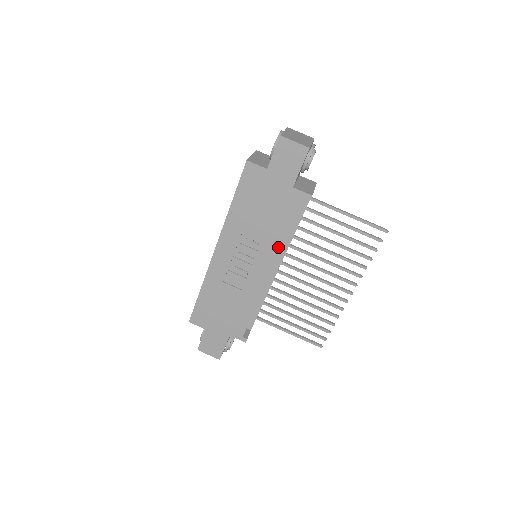
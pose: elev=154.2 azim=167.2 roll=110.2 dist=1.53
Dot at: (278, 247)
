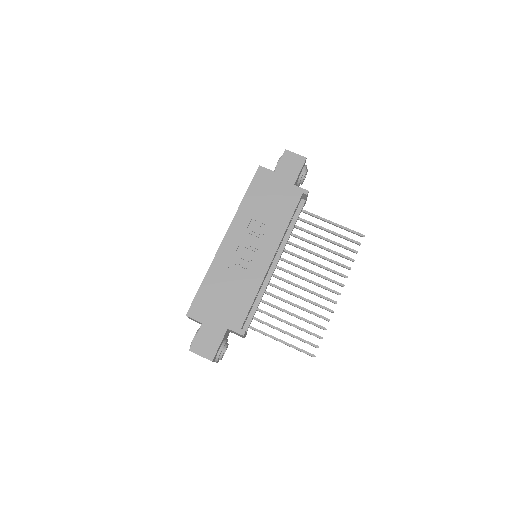
Dot at: (281, 233)
